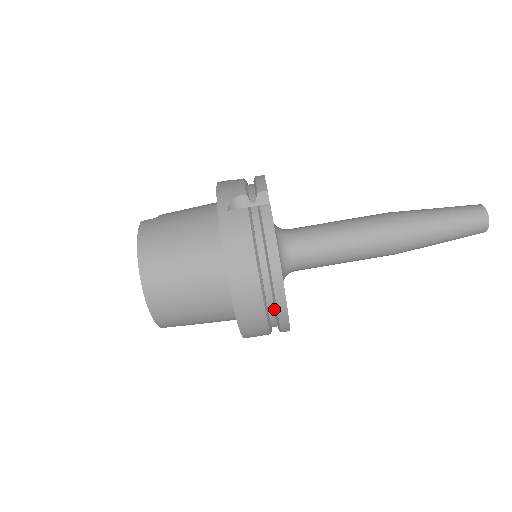
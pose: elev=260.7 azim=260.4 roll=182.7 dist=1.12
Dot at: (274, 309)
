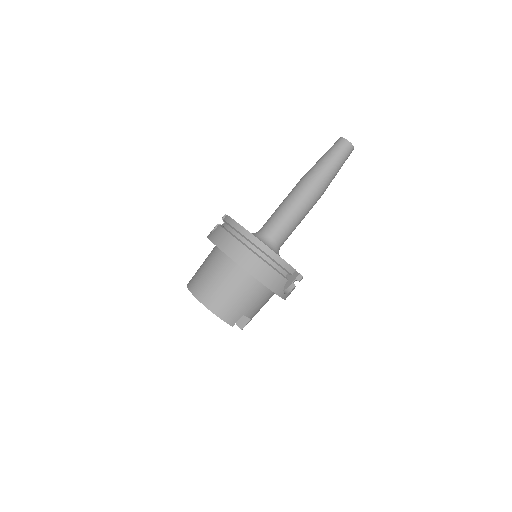
Dot at: (264, 255)
